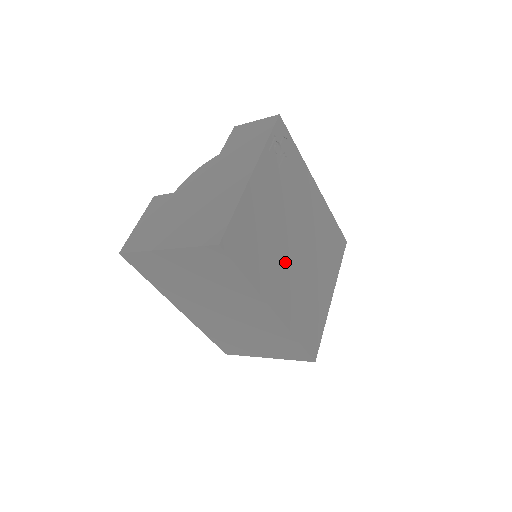
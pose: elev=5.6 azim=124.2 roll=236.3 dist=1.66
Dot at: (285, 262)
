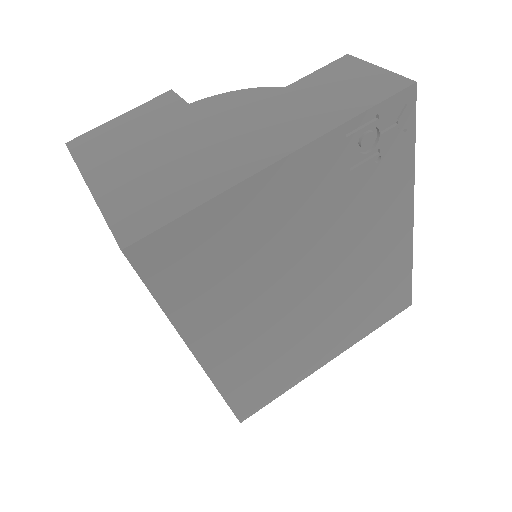
Dot at: (265, 304)
